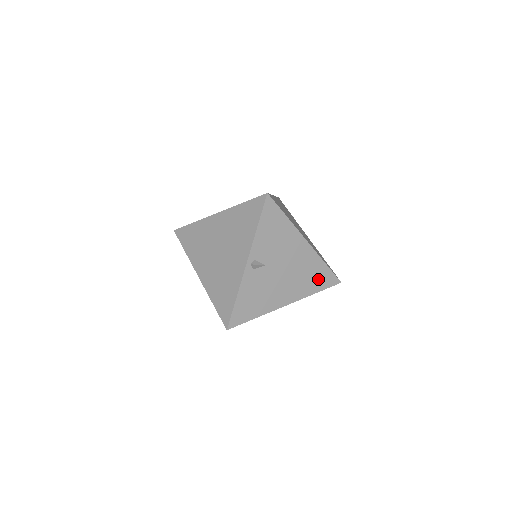
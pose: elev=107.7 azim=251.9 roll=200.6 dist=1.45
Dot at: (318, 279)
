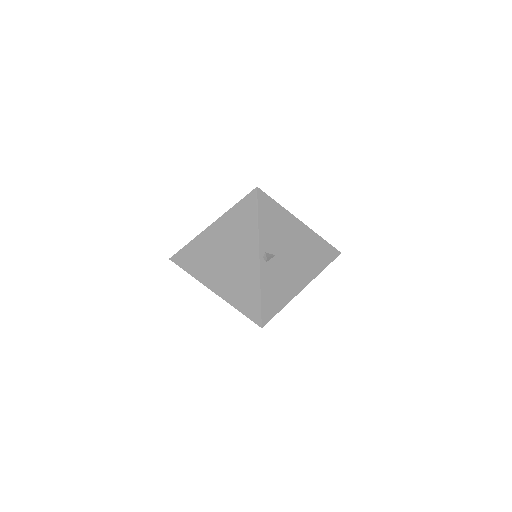
Dot at: (322, 255)
